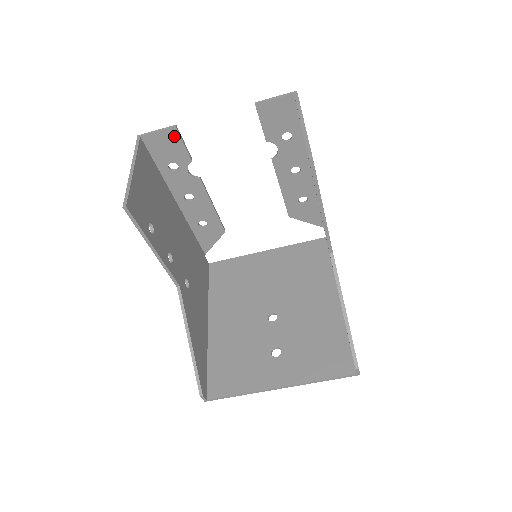
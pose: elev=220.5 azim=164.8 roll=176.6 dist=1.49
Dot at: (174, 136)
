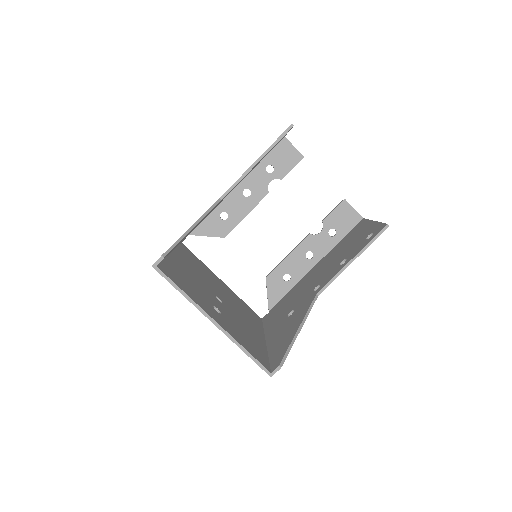
Dot at: (296, 159)
